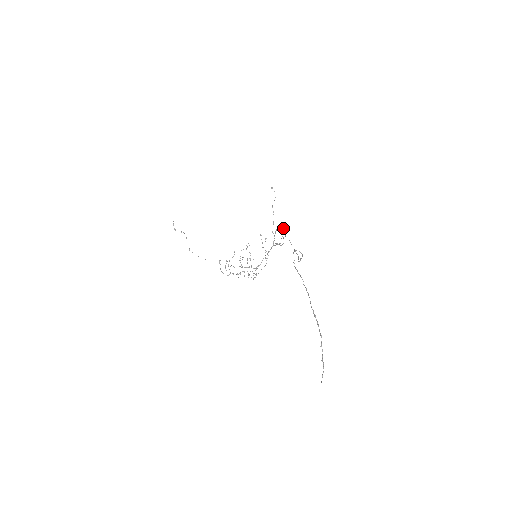
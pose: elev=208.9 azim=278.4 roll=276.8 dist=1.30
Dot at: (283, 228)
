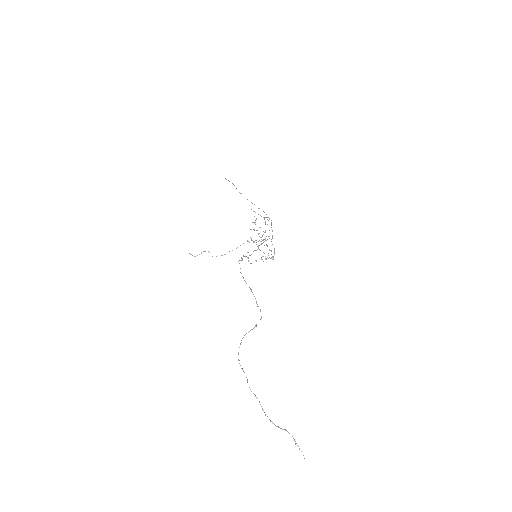
Dot at: occluded
